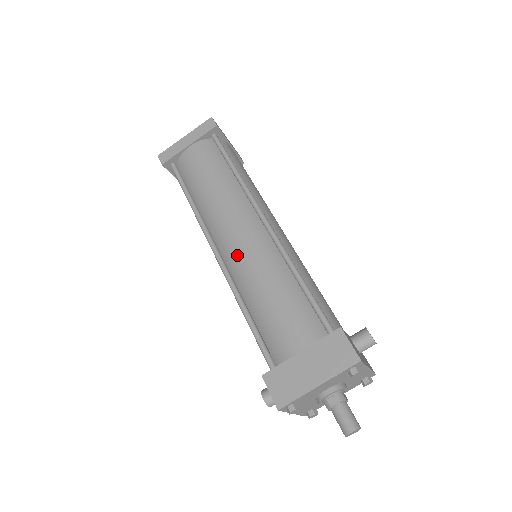
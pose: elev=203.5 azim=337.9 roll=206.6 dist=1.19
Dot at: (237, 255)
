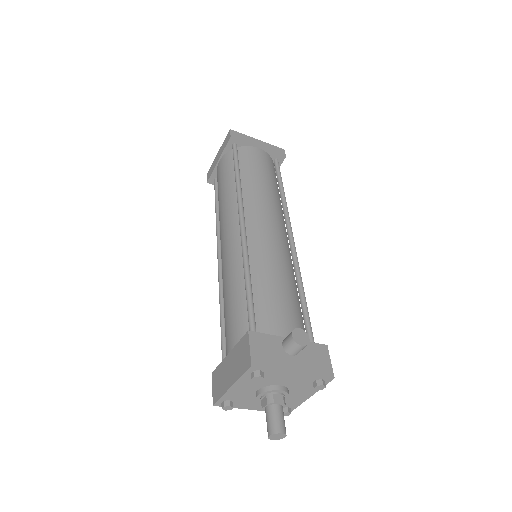
Dot at: (222, 261)
